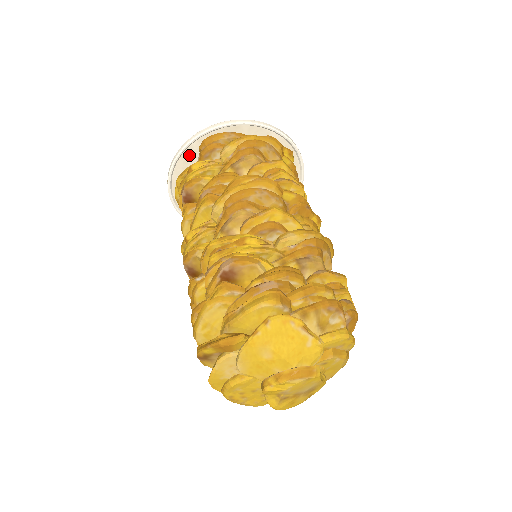
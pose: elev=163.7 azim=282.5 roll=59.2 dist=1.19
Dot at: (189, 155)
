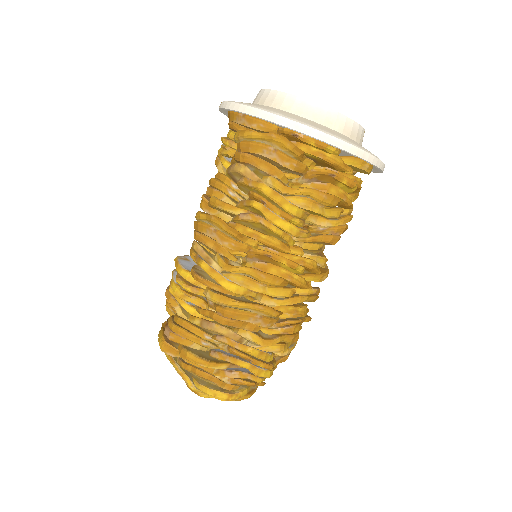
Dot at: occluded
